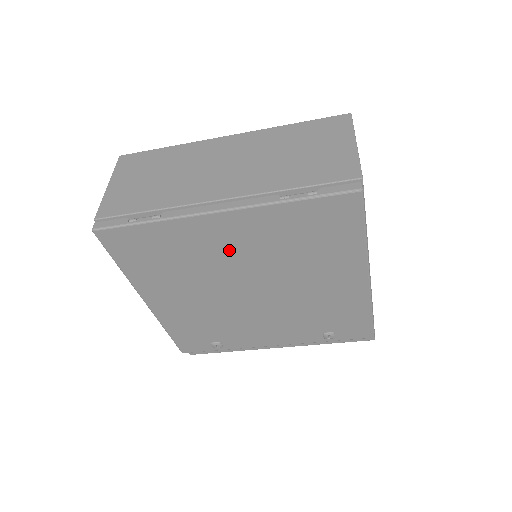
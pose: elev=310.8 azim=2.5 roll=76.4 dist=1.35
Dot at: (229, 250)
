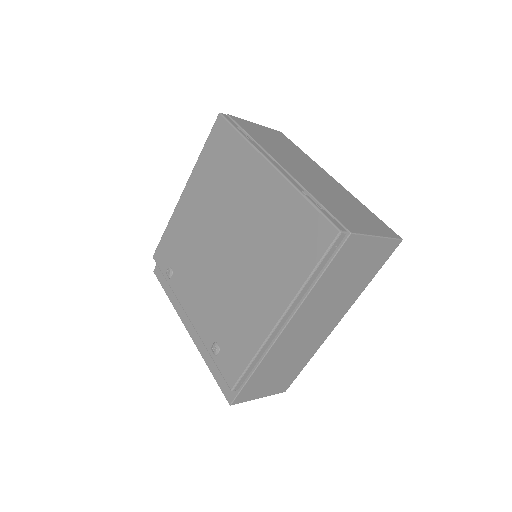
Dot at: (248, 199)
